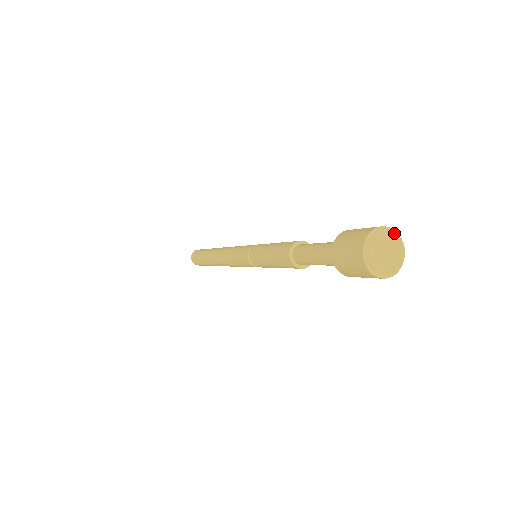
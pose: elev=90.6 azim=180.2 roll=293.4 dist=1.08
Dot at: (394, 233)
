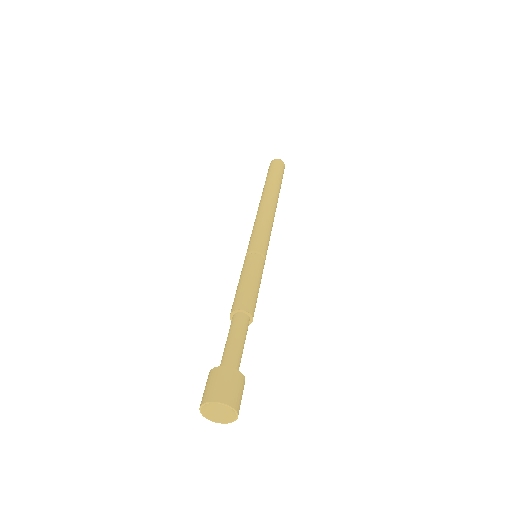
Dot at: (236, 413)
